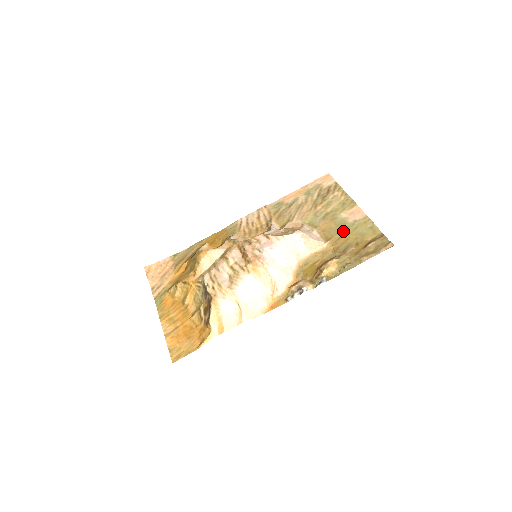
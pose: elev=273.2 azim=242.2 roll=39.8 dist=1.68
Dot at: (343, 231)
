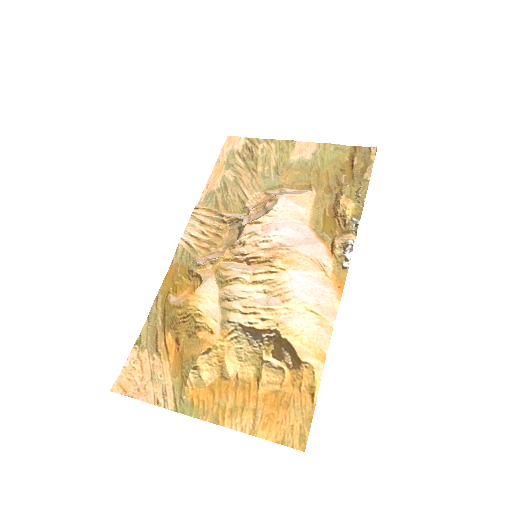
Dot at: (313, 170)
